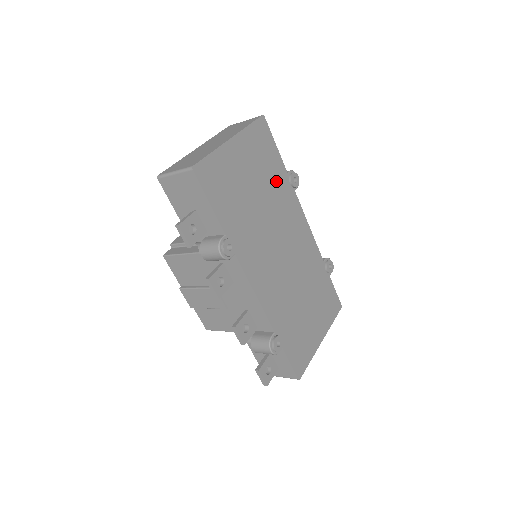
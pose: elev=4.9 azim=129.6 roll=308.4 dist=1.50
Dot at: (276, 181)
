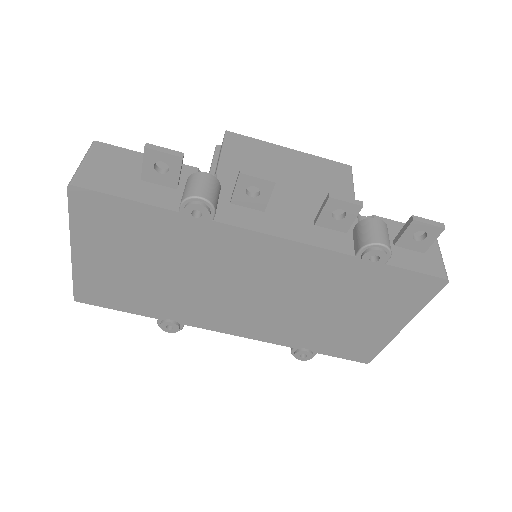
Dot at: (169, 237)
